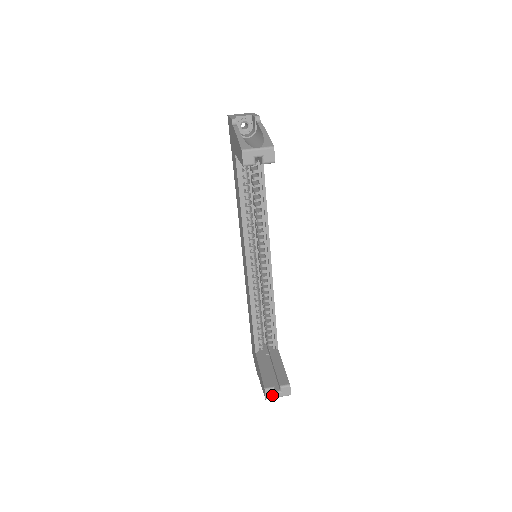
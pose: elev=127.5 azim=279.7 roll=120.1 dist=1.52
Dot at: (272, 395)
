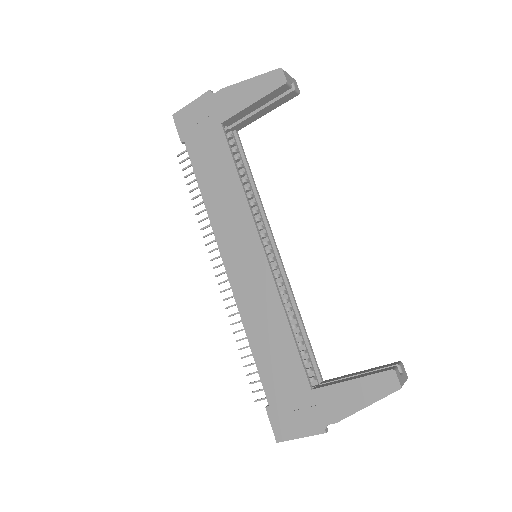
Dot at: (401, 379)
